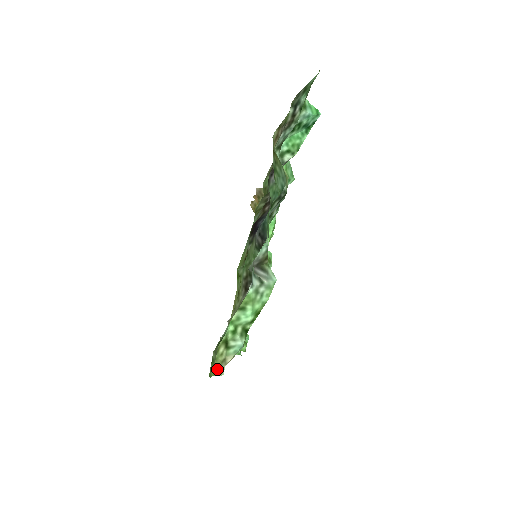
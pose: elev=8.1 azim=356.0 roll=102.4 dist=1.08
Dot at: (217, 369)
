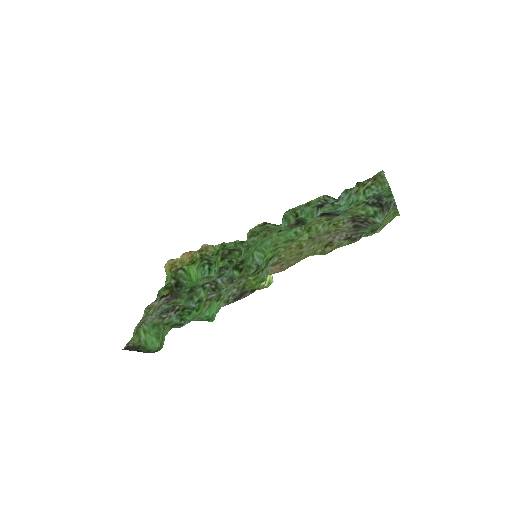
Dot at: (386, 222)
